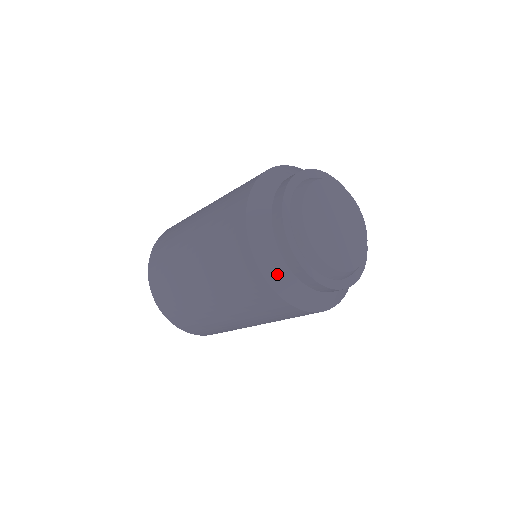
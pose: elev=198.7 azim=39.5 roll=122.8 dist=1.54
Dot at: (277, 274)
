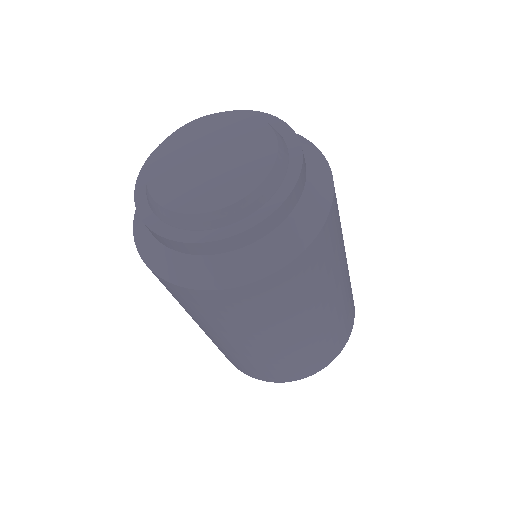
Dot at: (245, 267)
